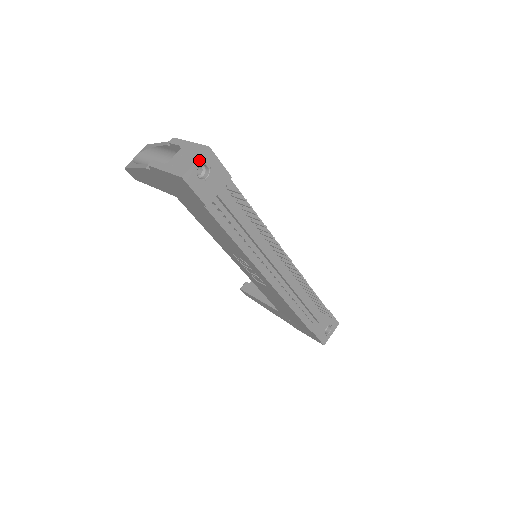
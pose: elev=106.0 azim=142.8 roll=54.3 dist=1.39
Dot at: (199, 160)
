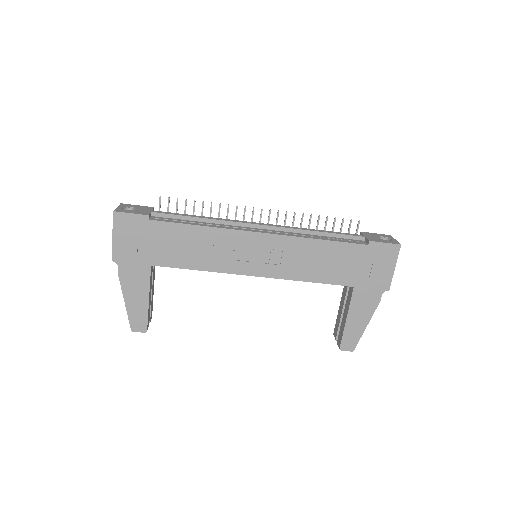
Dot at: (119, 207)
